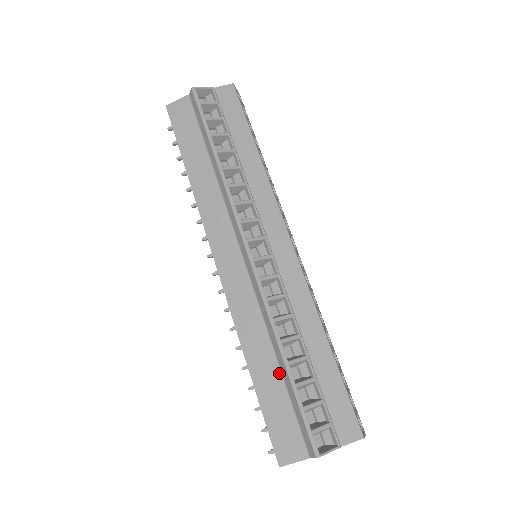
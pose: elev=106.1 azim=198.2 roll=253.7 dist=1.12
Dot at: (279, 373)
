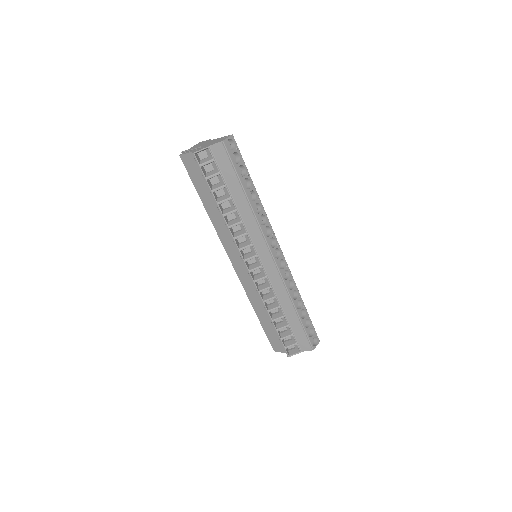
Dot at: (270, 320)
